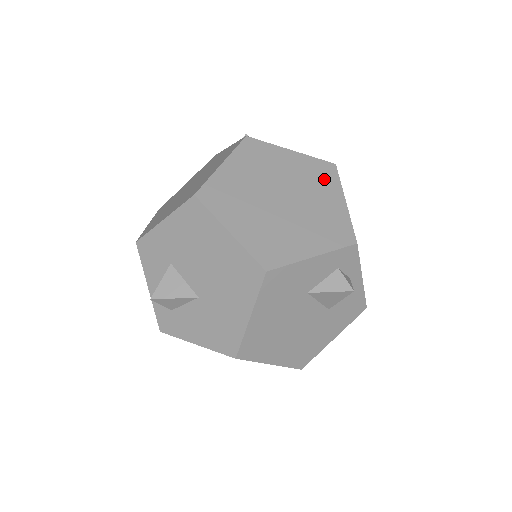
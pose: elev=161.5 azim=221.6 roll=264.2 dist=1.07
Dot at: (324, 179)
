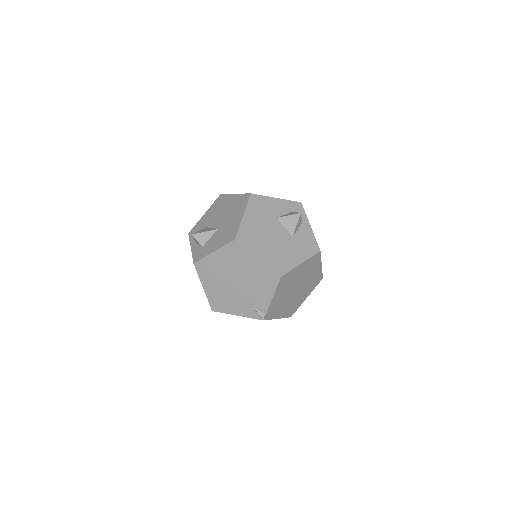
Dot at: occluded
